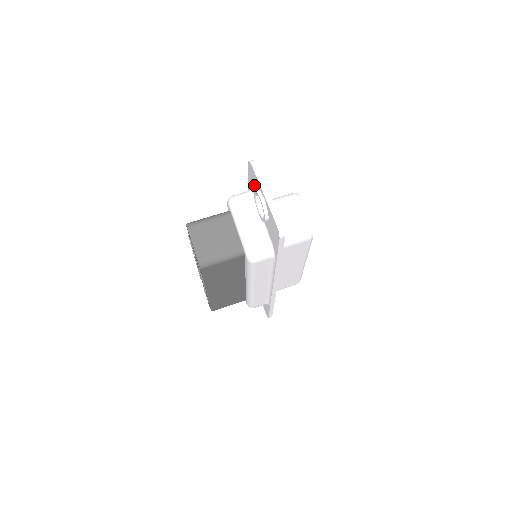
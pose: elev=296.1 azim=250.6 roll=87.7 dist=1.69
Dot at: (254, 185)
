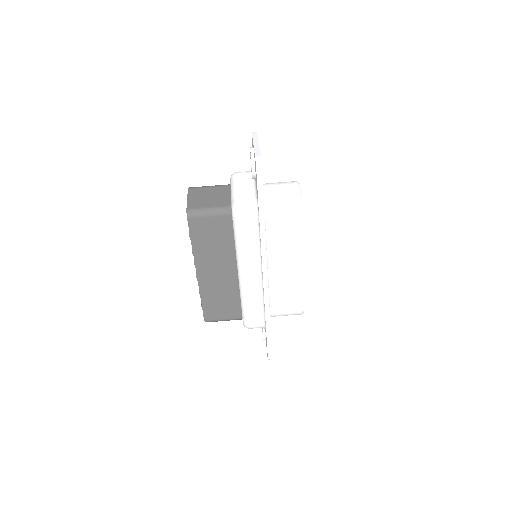
Dot at: occluded
